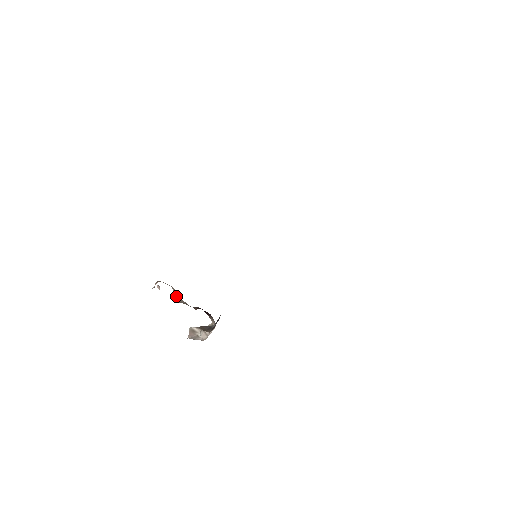
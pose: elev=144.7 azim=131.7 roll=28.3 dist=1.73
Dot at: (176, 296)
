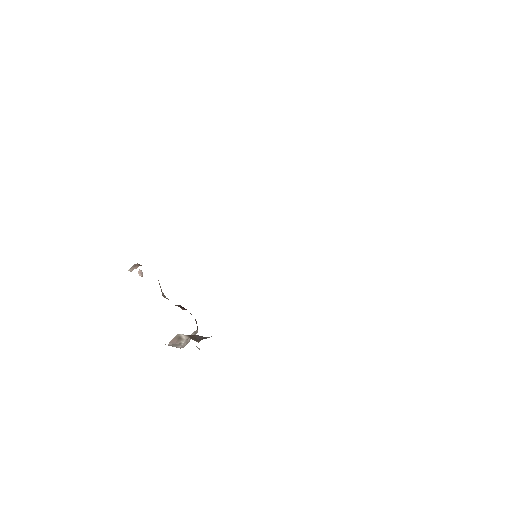
Dot at: occluded
